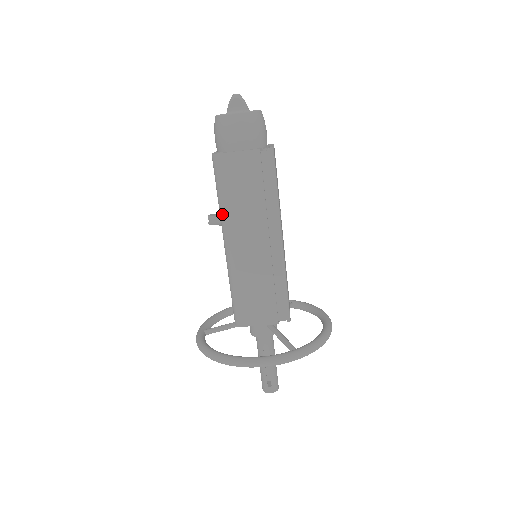
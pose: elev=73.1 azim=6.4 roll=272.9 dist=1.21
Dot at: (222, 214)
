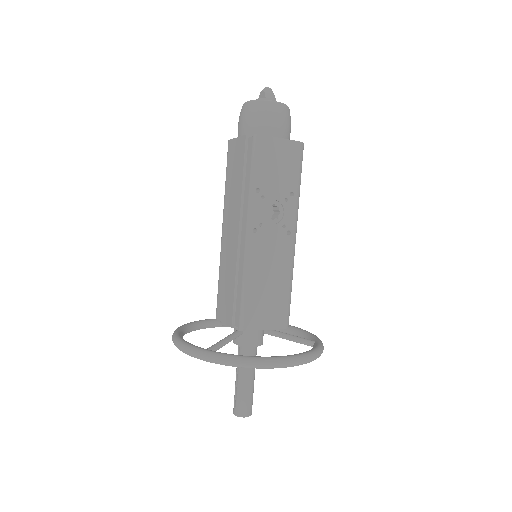
Dot at: occluded
